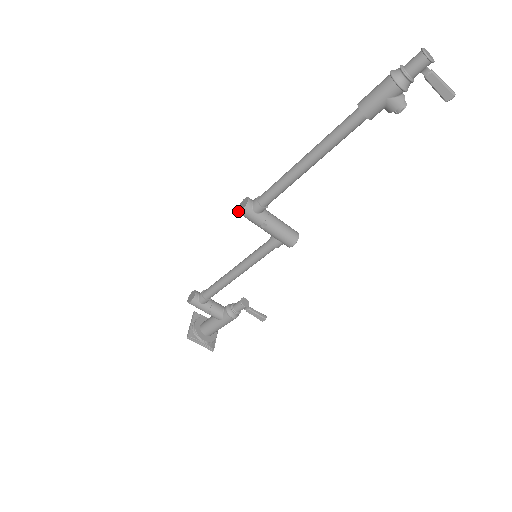
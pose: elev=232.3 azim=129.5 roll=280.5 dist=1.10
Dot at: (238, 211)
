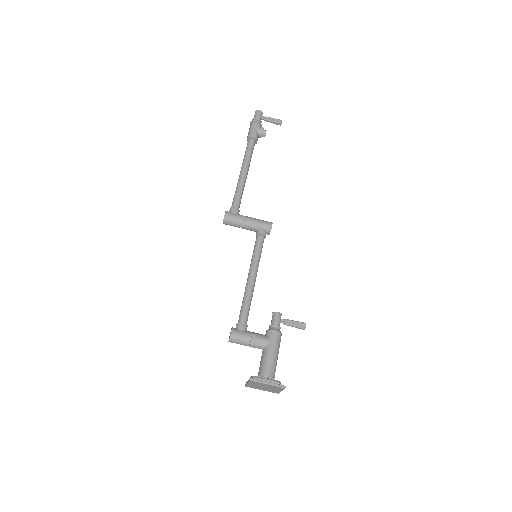
Dot at: (223, 219)
